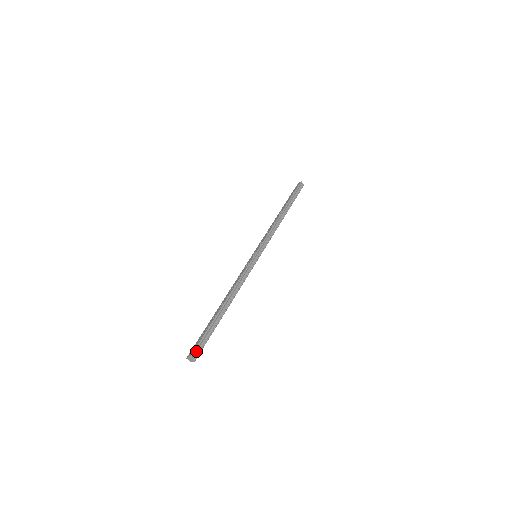
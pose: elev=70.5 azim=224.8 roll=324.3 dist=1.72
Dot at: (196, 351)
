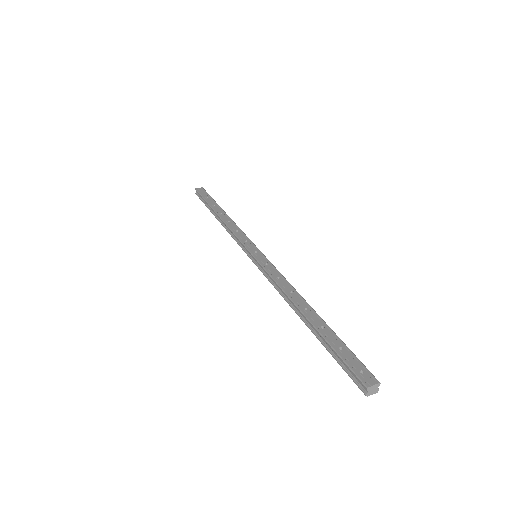
Dot at: (368, 375)
